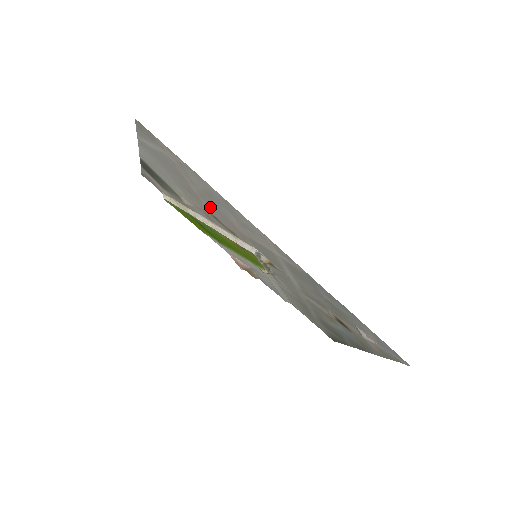
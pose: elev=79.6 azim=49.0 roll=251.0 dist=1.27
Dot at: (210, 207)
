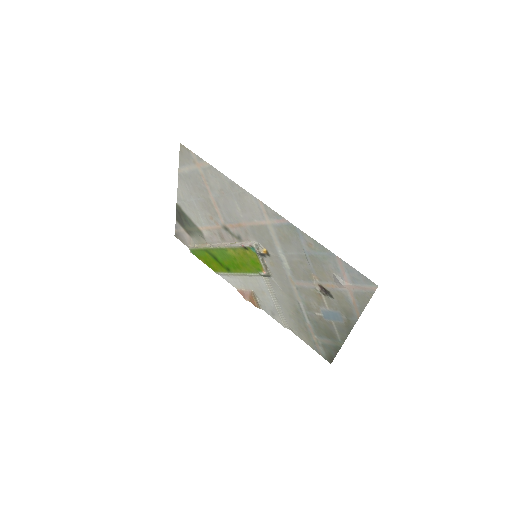
Dot at: (223, 214)
